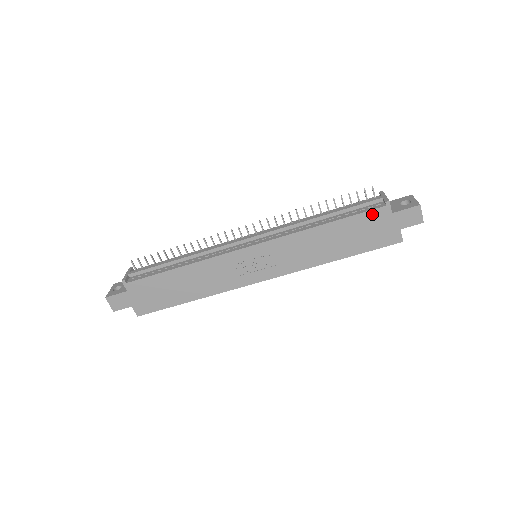
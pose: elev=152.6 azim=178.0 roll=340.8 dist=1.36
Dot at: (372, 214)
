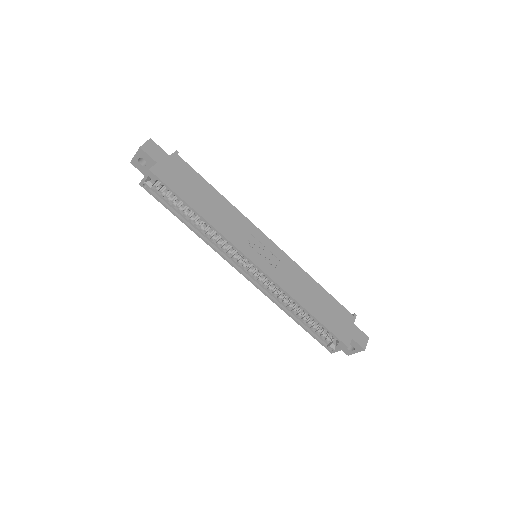
Dot at: (344, 311)
